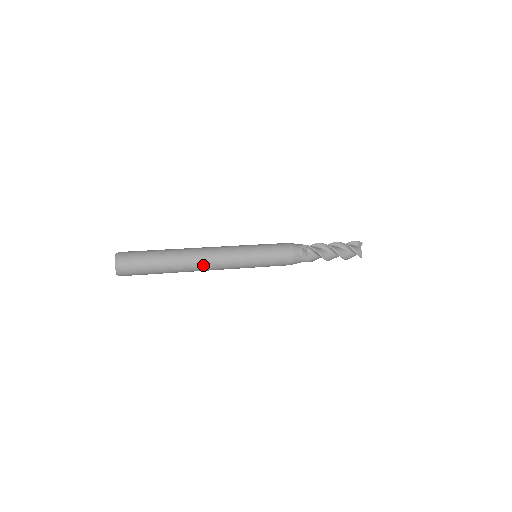
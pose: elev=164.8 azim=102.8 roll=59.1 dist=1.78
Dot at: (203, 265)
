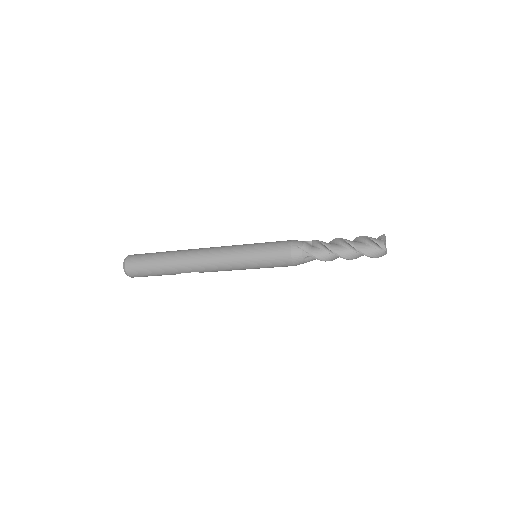
Dot at: (196, 258)
